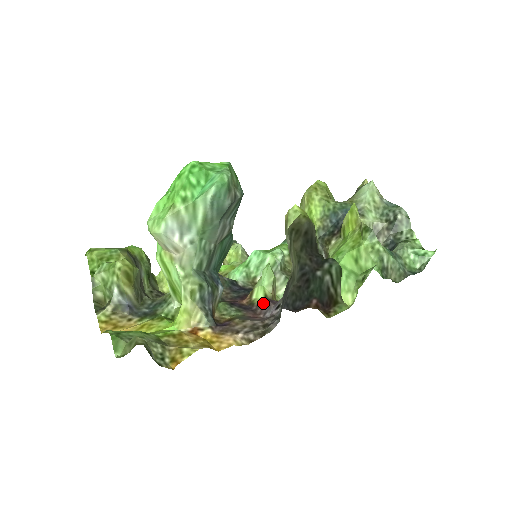
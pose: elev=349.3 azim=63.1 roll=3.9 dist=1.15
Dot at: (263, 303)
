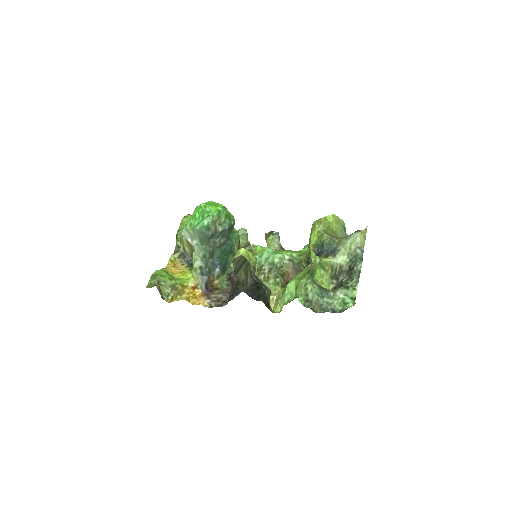
Dot at: occluded
